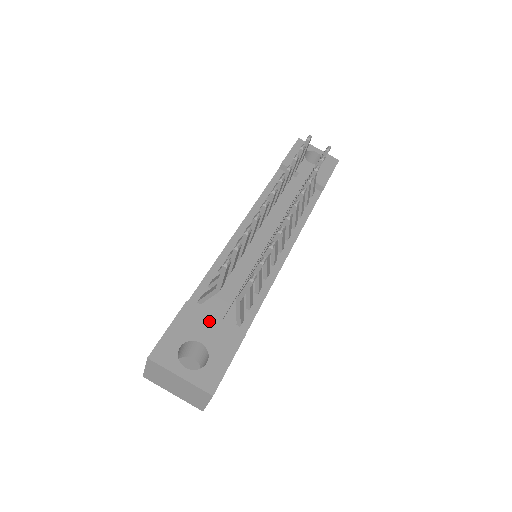
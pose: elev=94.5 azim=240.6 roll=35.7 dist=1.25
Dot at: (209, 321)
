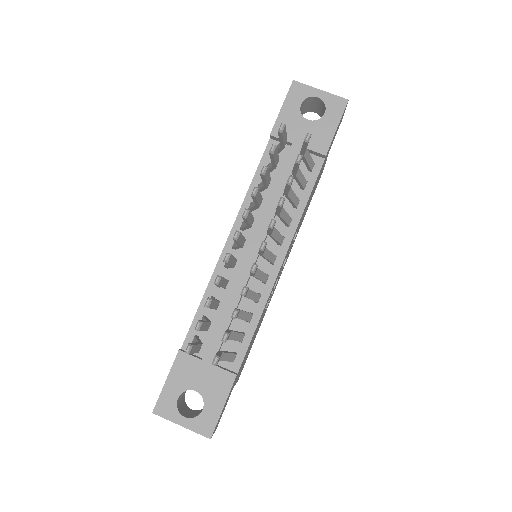
Dot at: (201, 368)
